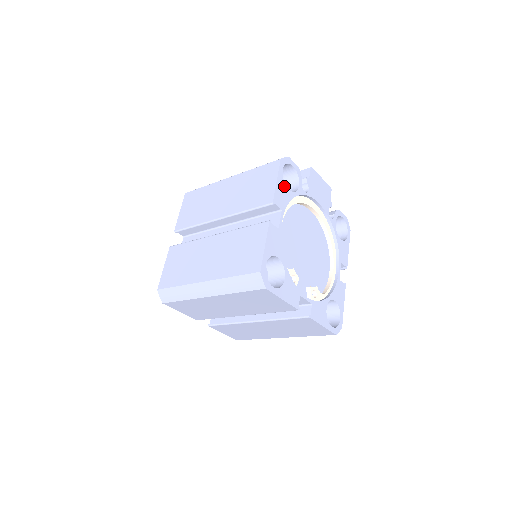
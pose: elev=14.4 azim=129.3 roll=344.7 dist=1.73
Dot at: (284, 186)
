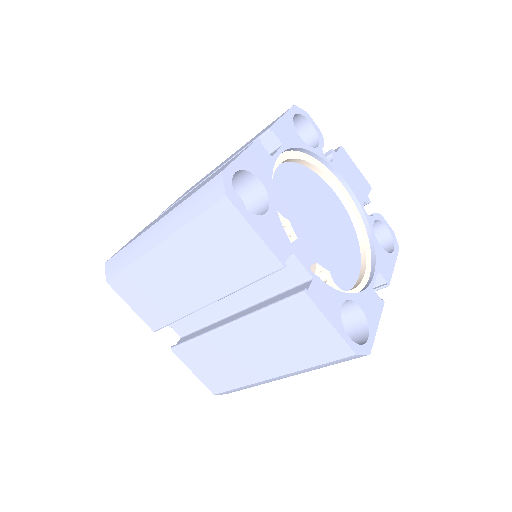
Dot at: (293, 129)
